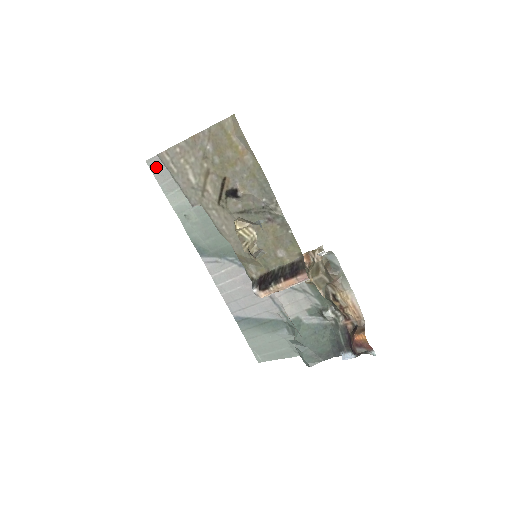
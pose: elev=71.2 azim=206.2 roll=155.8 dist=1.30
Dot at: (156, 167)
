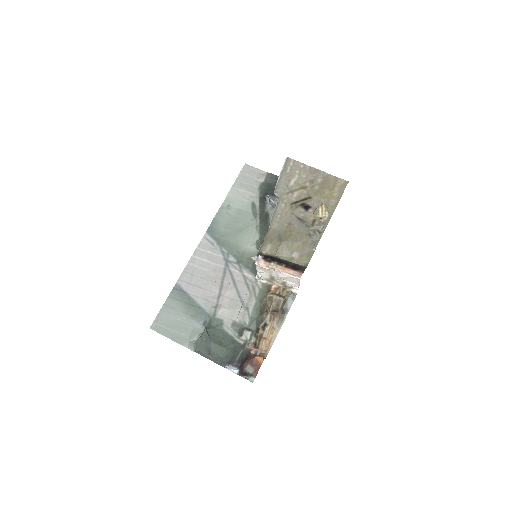
Dot at: (247, 171)
